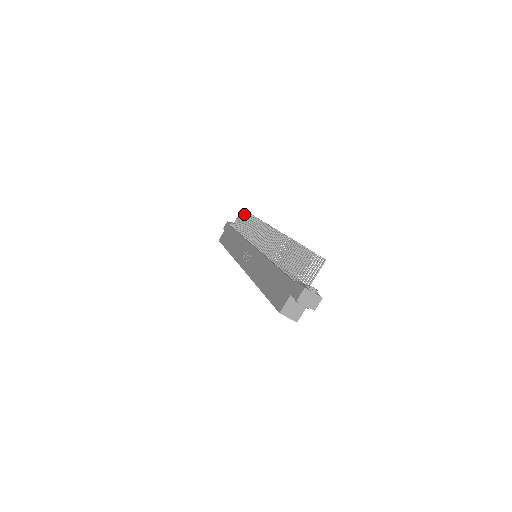
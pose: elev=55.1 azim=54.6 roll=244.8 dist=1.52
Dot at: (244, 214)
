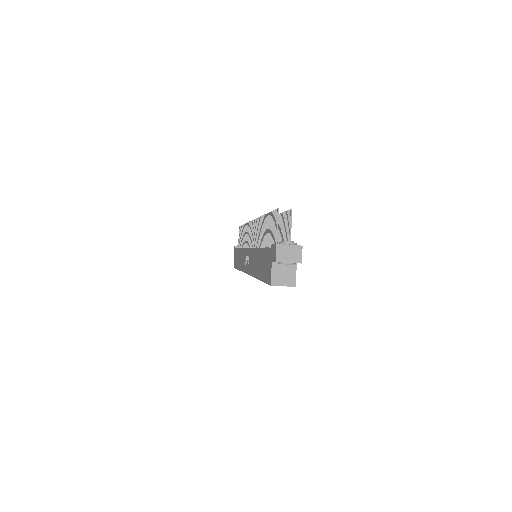
Dot at: occluded
